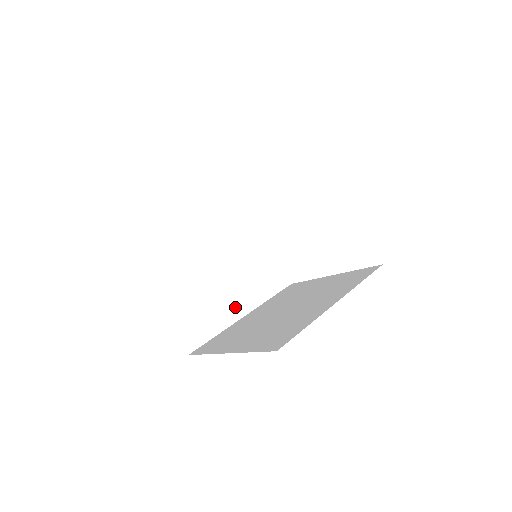
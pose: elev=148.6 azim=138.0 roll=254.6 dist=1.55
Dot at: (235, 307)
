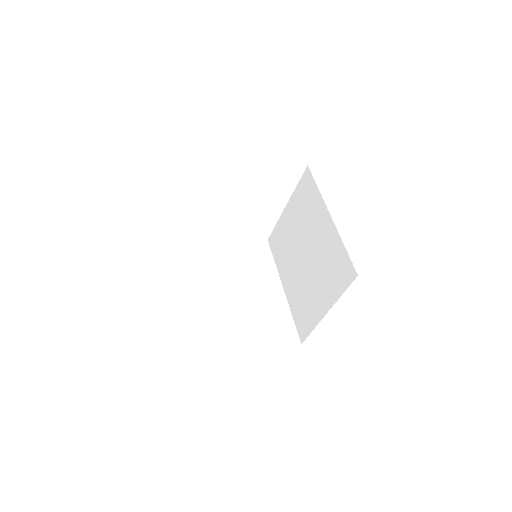
Dot at: (274, 292)
